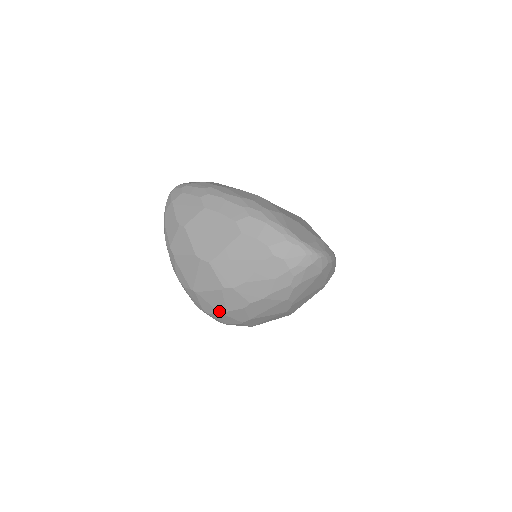
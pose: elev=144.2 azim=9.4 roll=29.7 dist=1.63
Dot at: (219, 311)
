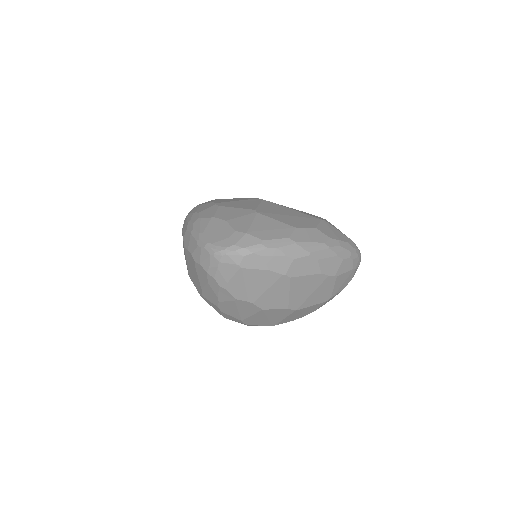
Dot at: occluded
